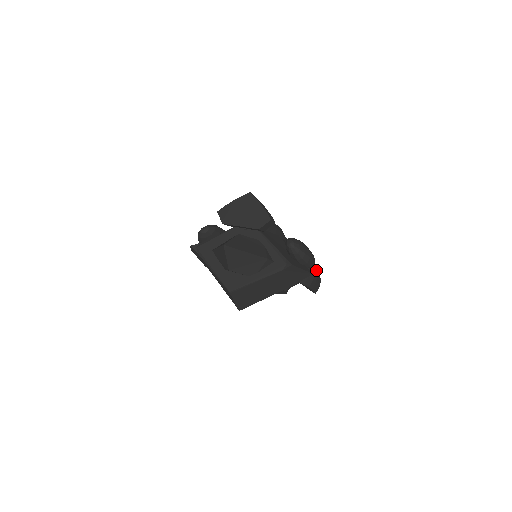
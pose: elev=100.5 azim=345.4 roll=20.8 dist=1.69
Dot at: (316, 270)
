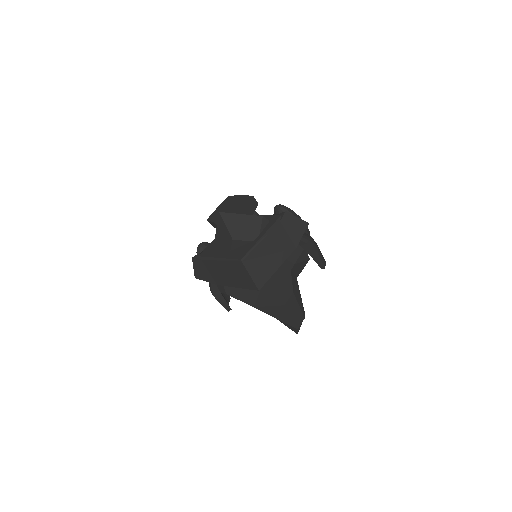
Dot at: occluded
